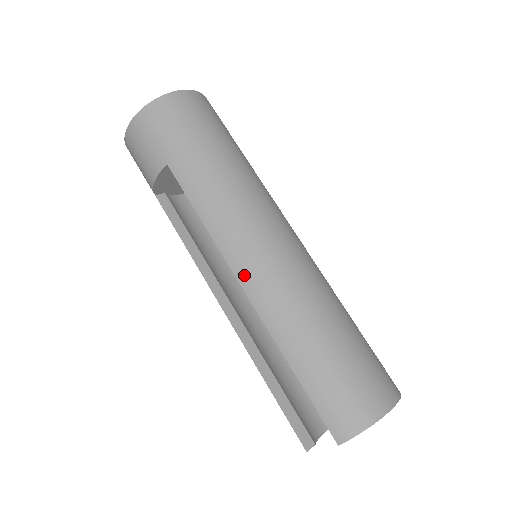
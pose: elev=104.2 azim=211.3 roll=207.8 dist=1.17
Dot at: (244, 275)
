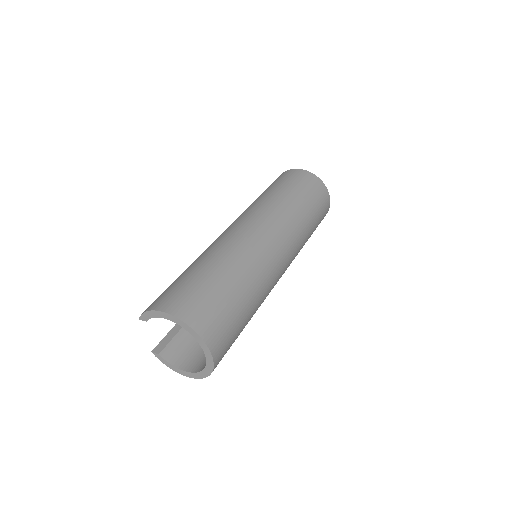
Dot at: occluded
